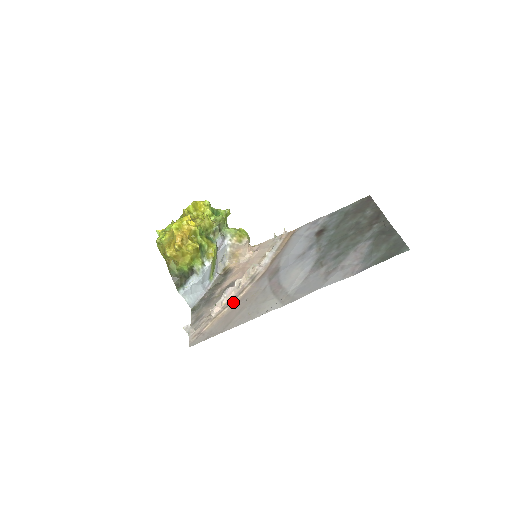
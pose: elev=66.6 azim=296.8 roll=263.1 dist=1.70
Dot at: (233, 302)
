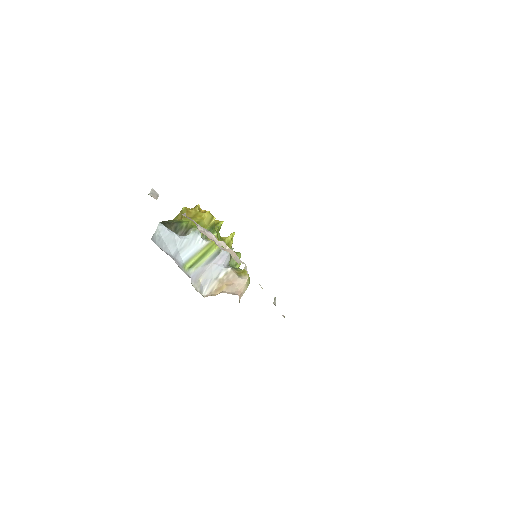
Dot at: occluded
